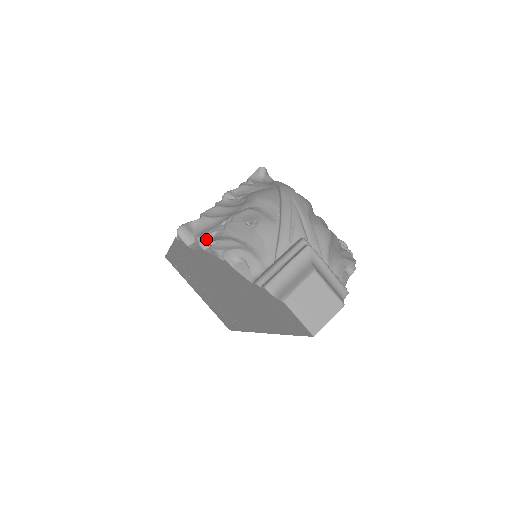
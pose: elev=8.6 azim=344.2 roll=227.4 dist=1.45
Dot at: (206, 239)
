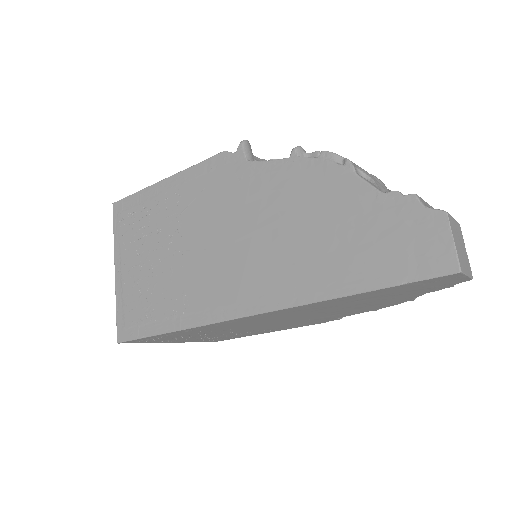
Dot at: (305, 151)
